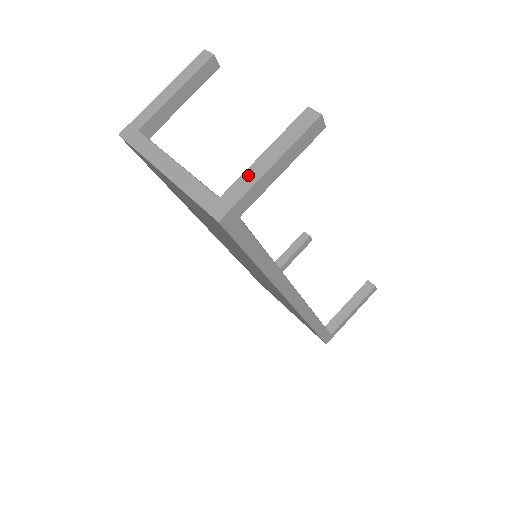
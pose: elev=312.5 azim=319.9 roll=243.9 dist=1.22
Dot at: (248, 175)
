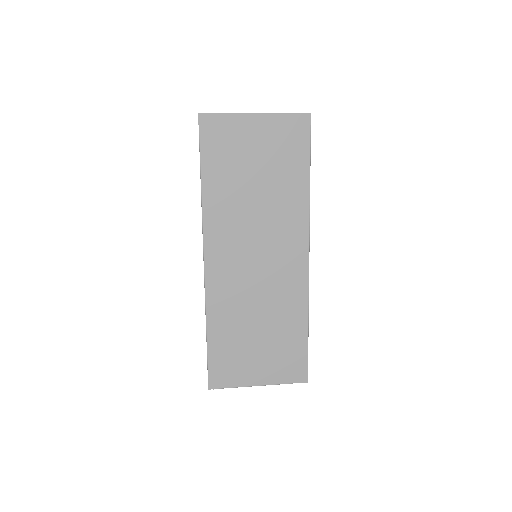
Dot at: occluded
